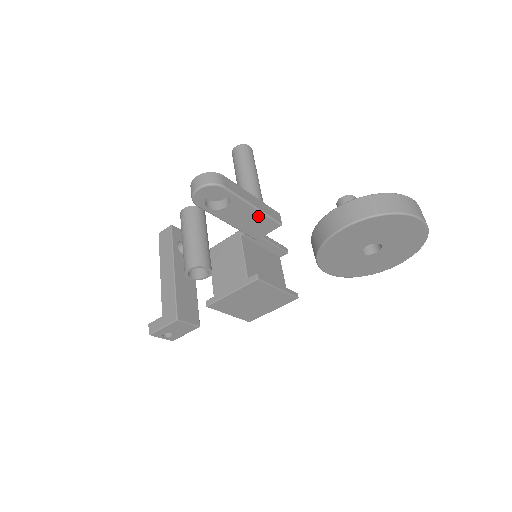
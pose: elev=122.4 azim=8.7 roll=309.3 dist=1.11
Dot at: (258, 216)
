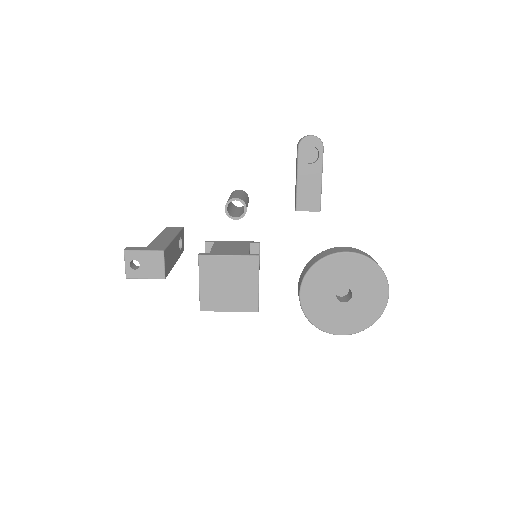
Dot at: (317, 189)
